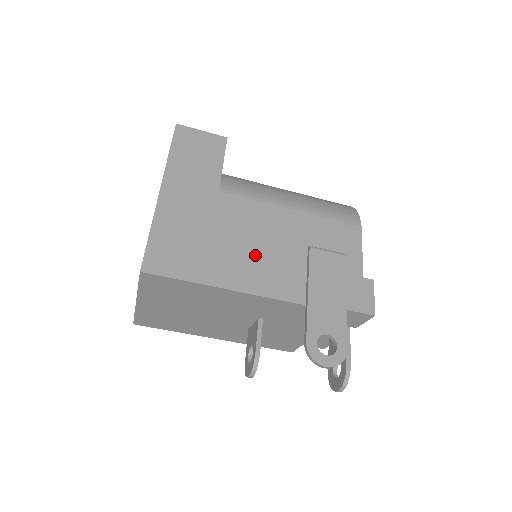
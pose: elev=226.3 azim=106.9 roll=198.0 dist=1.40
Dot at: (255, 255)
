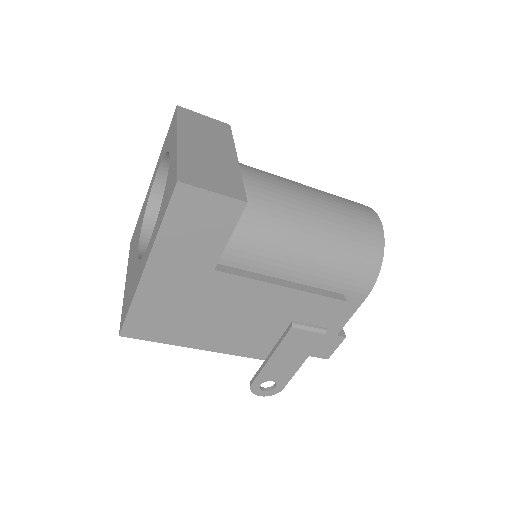
Dot at: (233, 327)
